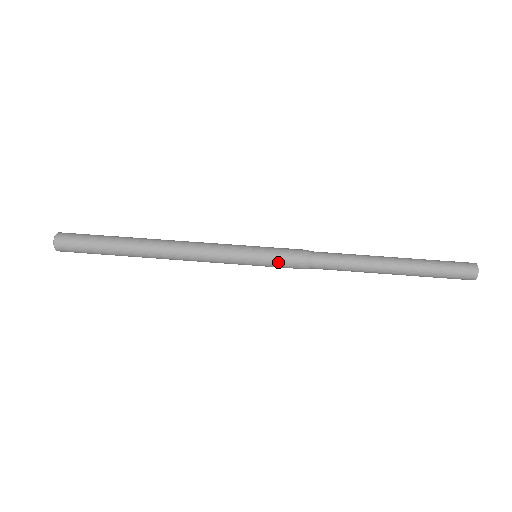
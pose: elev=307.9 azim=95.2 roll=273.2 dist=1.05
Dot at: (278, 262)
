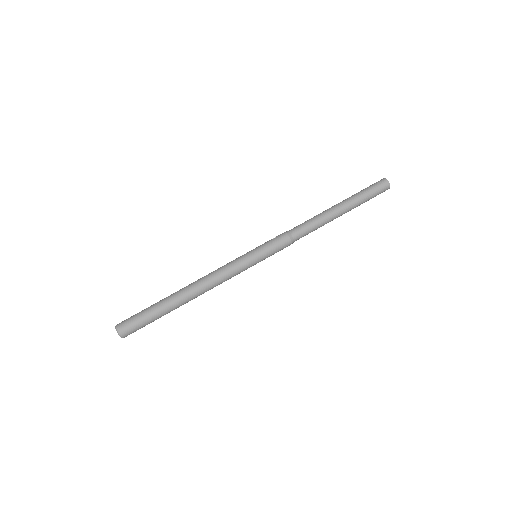
Dot at: occluded
